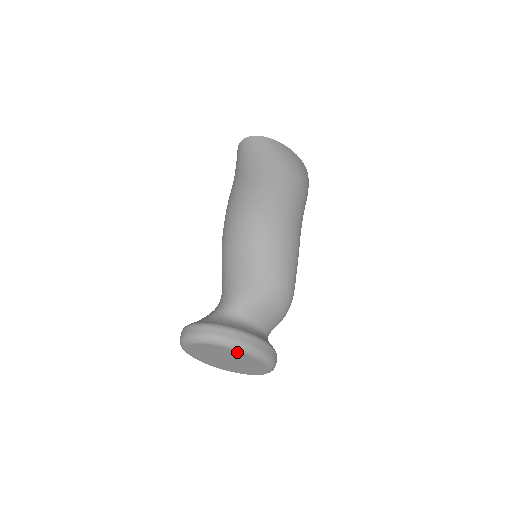
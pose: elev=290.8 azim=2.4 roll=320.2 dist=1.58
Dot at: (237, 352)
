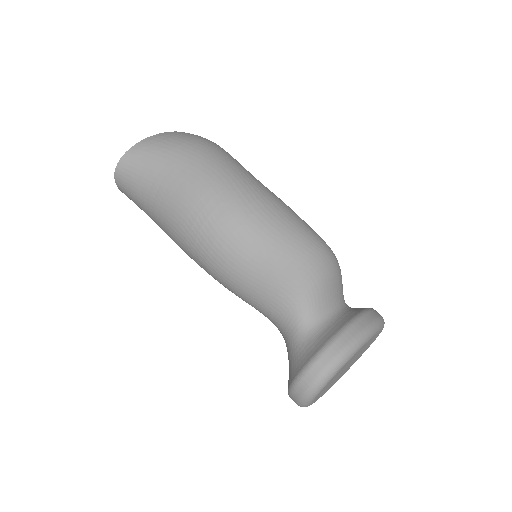
Dot at: (360, 349)
